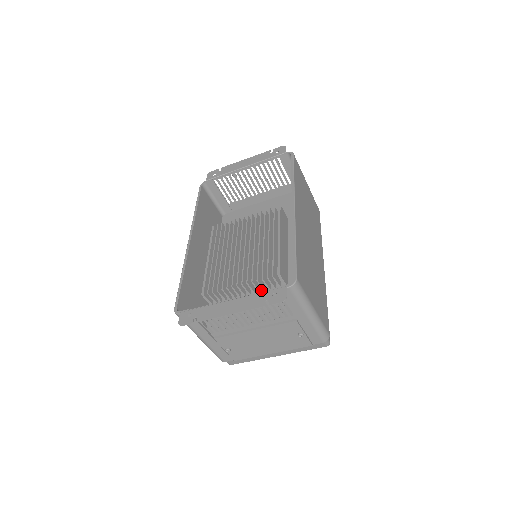
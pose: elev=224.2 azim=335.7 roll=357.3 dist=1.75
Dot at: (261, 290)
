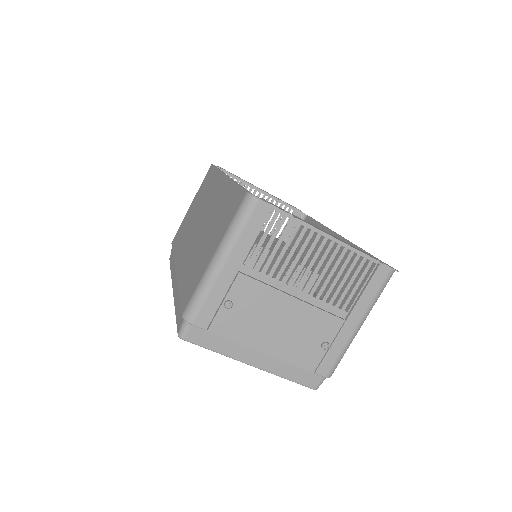
Dot at: occluded
